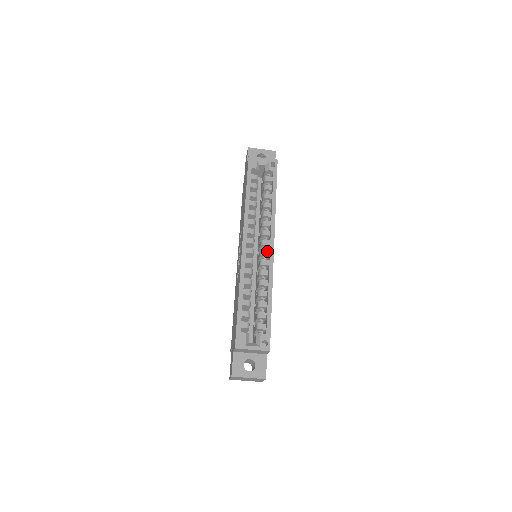
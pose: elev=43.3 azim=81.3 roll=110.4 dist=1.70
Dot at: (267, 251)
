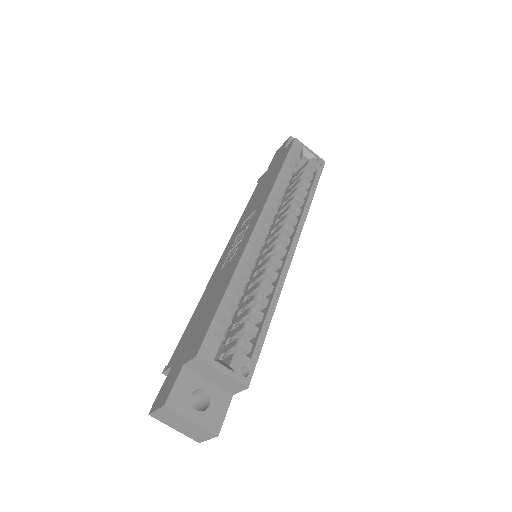
Dot at: (284, 249)
